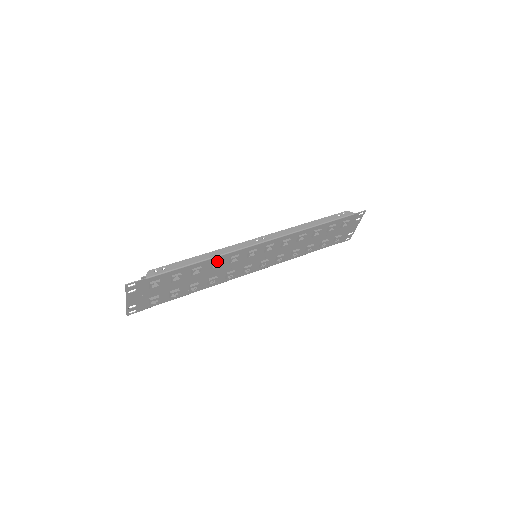
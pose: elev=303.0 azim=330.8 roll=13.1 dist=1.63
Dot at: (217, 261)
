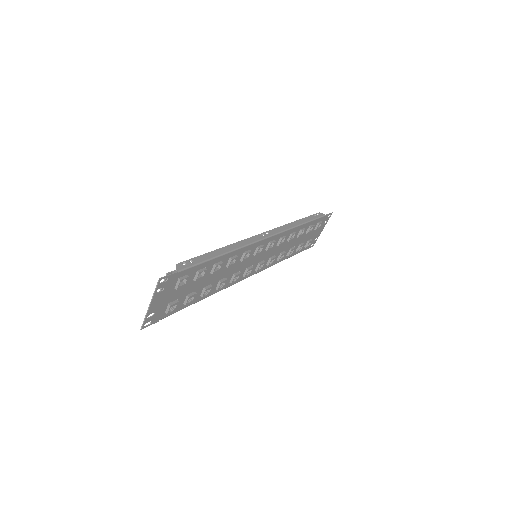
Dot at: (234, 256)
